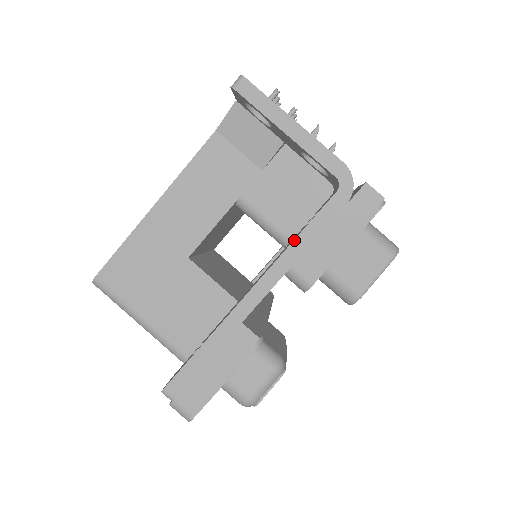
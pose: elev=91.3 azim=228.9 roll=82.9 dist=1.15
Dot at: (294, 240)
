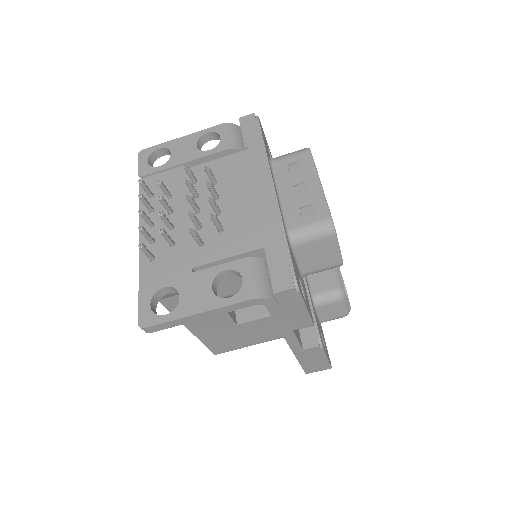
Dot at: (278, 327)
